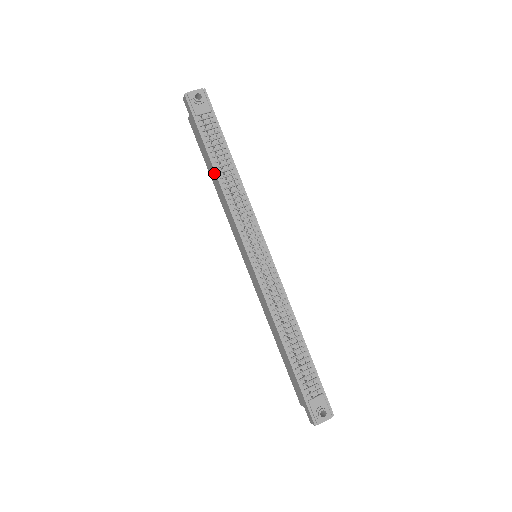
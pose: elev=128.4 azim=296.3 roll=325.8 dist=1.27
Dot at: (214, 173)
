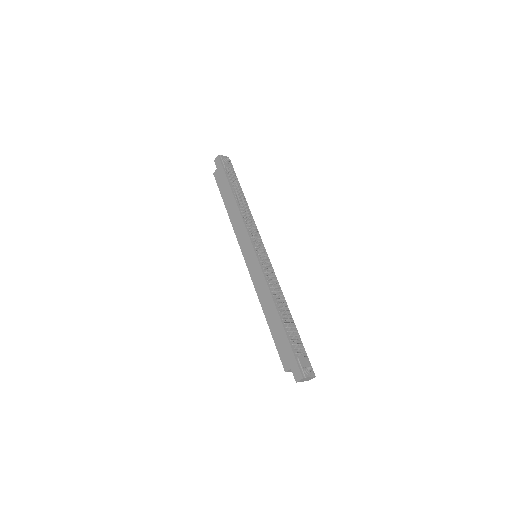
Dot at: (233, 199)
